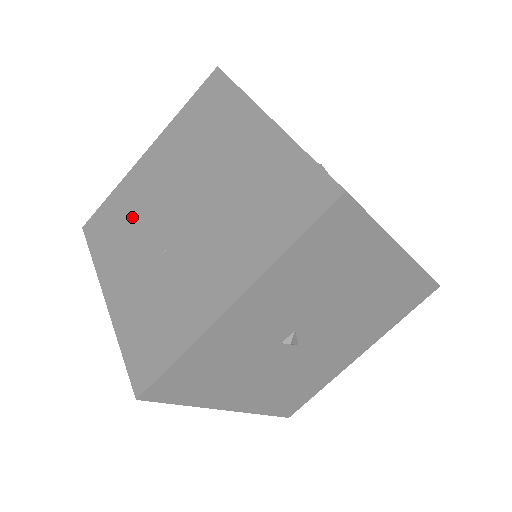
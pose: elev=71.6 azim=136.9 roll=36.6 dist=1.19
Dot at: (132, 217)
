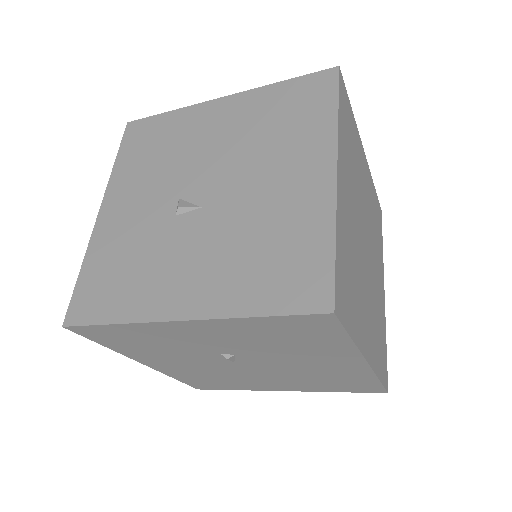
Dot at: occluded
